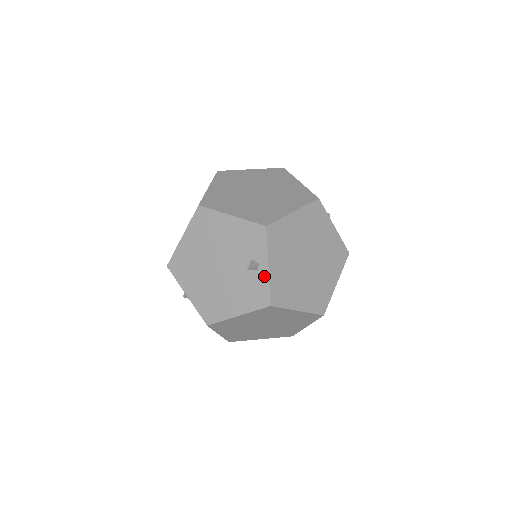
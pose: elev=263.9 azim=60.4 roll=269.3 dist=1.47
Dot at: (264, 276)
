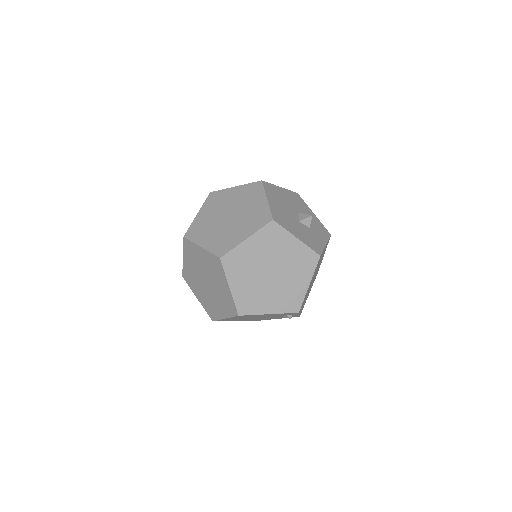
Dot at: occluded
